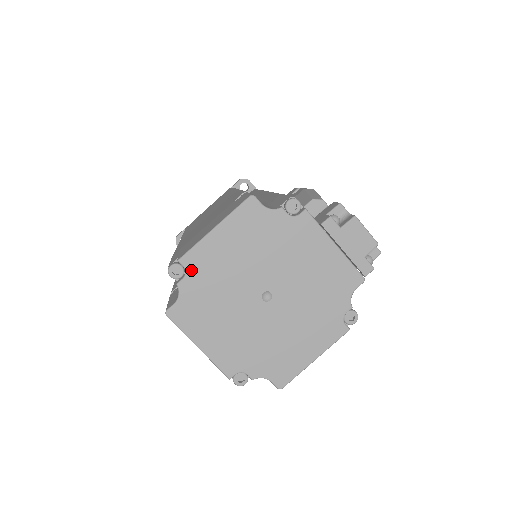
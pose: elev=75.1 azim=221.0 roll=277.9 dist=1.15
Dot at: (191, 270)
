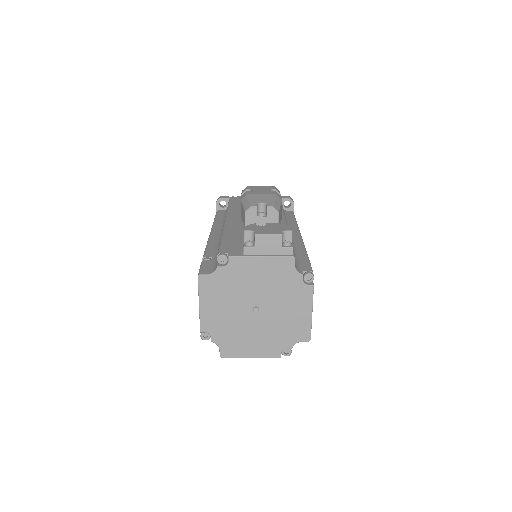
Dot at: (210, 331)
